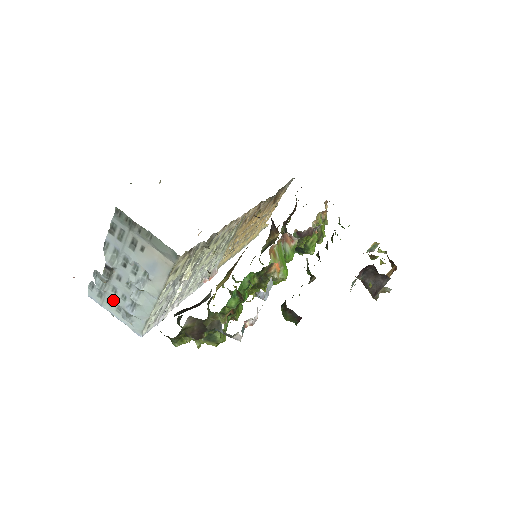
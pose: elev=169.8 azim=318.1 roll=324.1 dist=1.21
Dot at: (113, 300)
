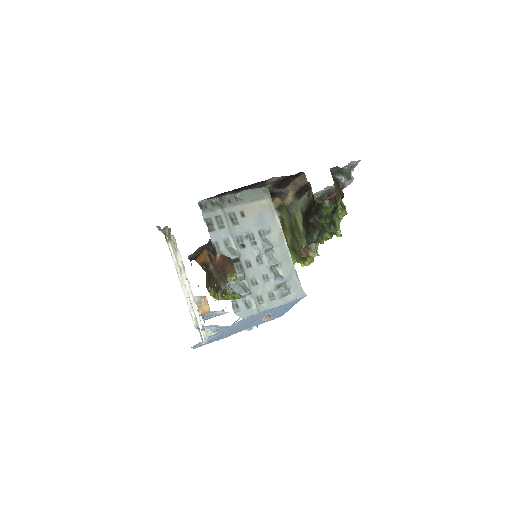
Dot at: (261, 293)
